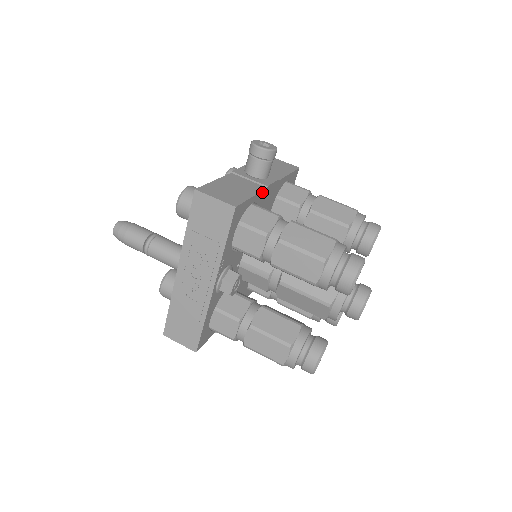
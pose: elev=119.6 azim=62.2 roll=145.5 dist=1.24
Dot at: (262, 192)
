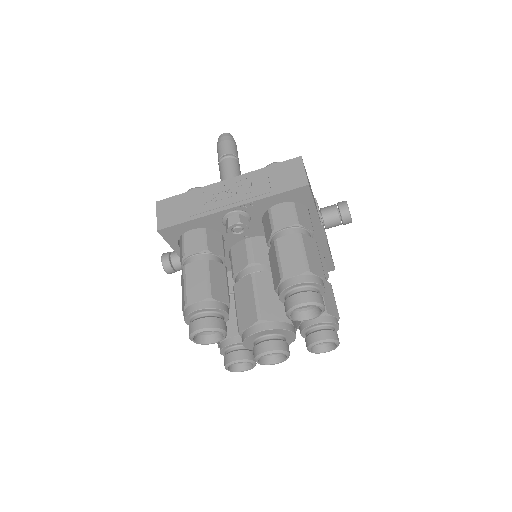
Dot at: (318, 220)
